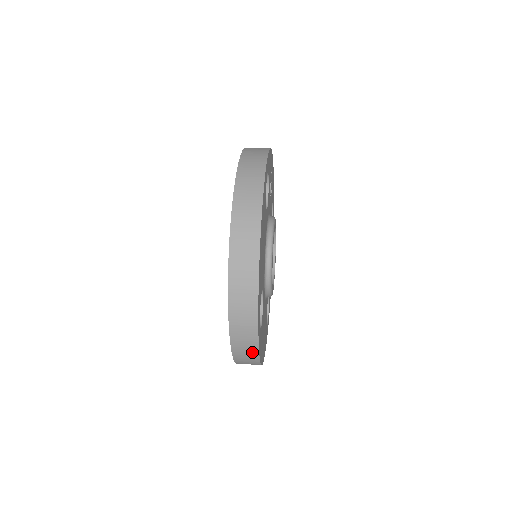
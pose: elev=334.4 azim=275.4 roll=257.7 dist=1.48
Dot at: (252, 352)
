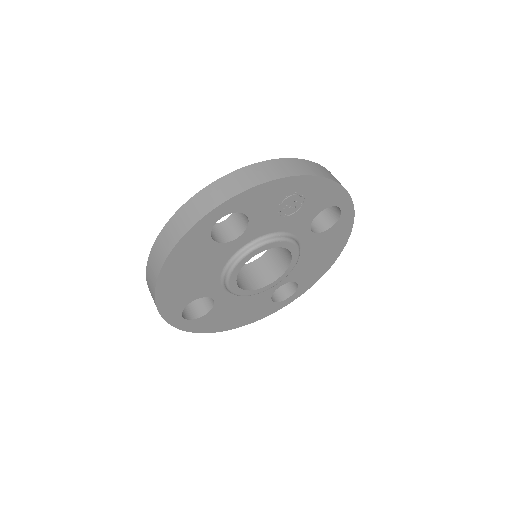
Dot at: occluded
